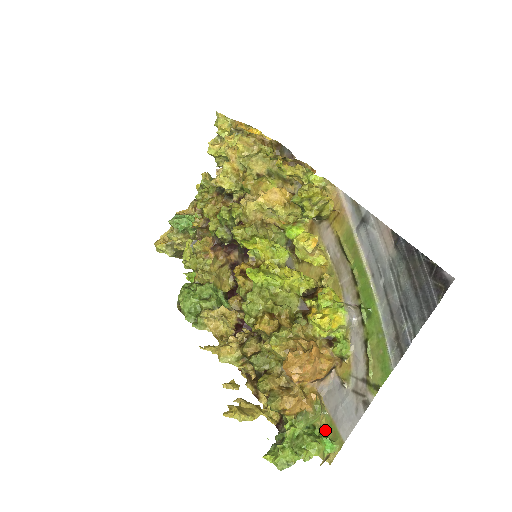
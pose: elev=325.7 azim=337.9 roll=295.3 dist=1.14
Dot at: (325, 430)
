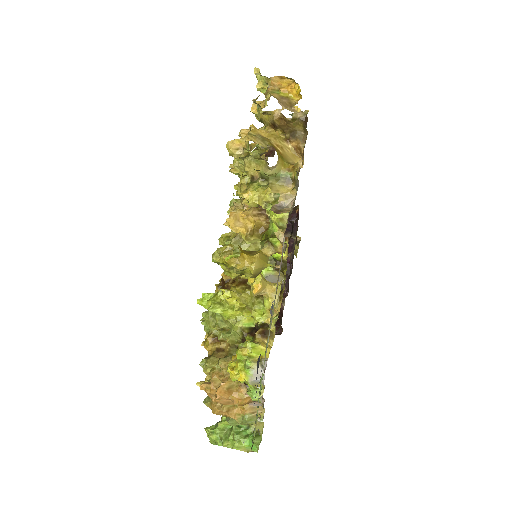
Dot at: (262, 431)
